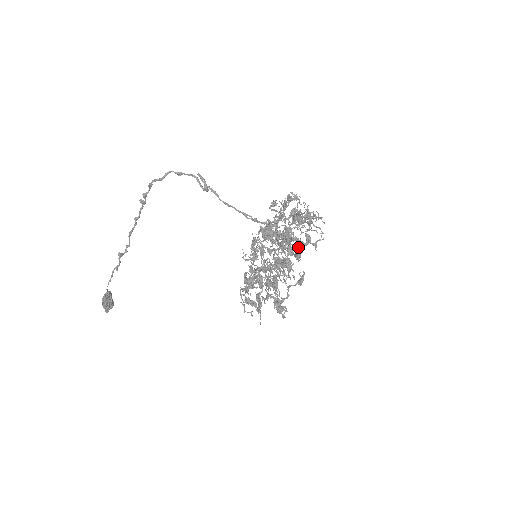
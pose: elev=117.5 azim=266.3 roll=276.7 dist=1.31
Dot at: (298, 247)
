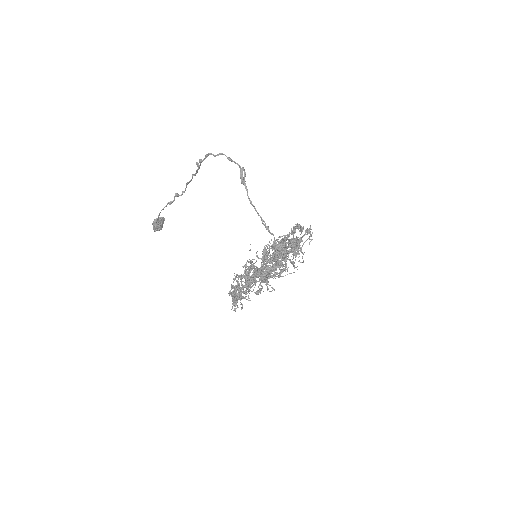
Dot at: (272, 265)
